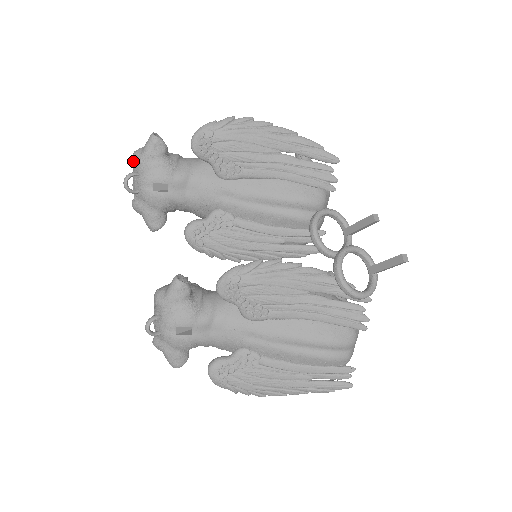
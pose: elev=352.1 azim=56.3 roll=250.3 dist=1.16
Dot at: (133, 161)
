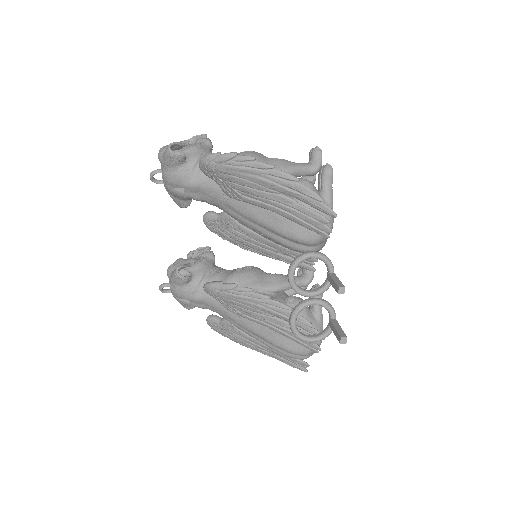
Dot at: (158, 158)
